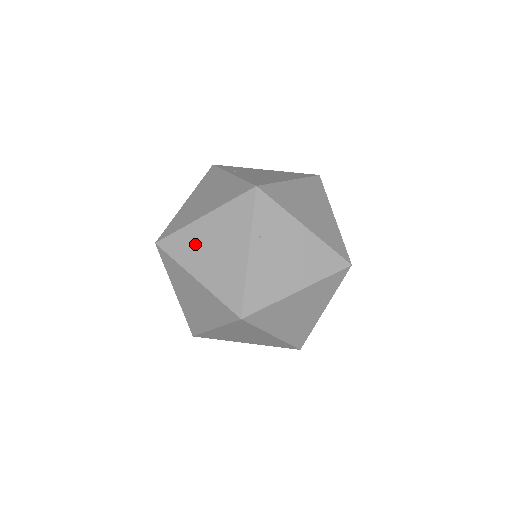
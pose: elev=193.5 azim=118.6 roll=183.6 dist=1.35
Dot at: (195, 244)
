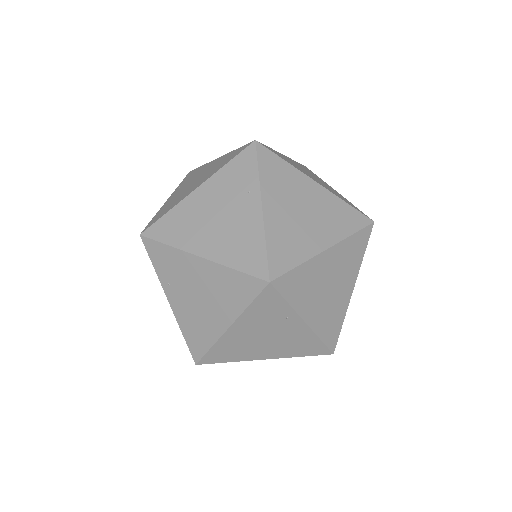
Dot at: occluded
